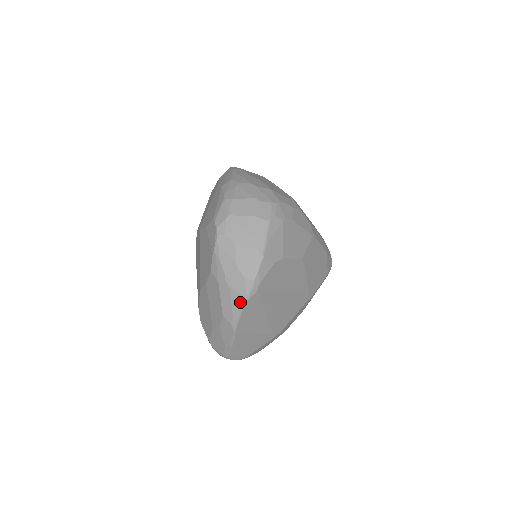
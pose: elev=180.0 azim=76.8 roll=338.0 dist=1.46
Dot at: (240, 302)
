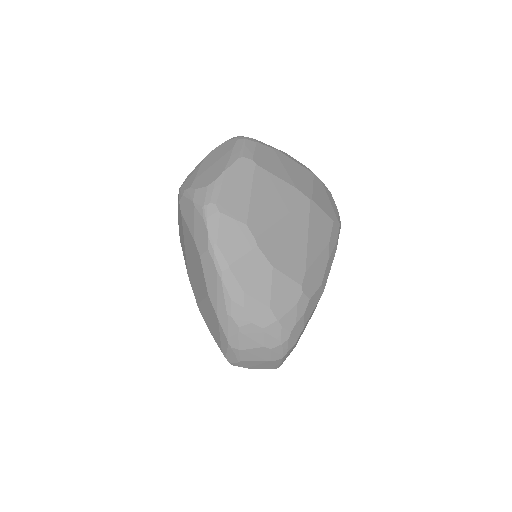
Dot at: occluded
